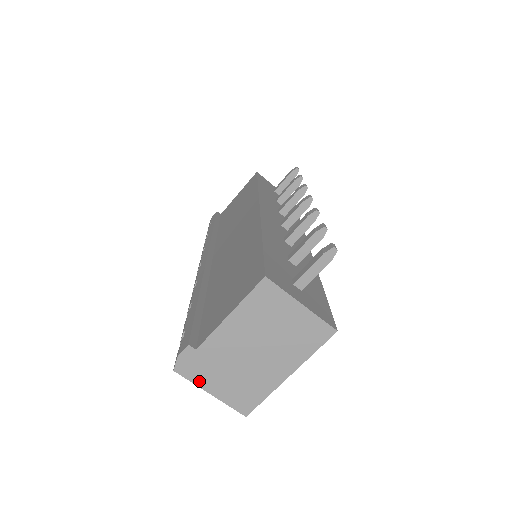
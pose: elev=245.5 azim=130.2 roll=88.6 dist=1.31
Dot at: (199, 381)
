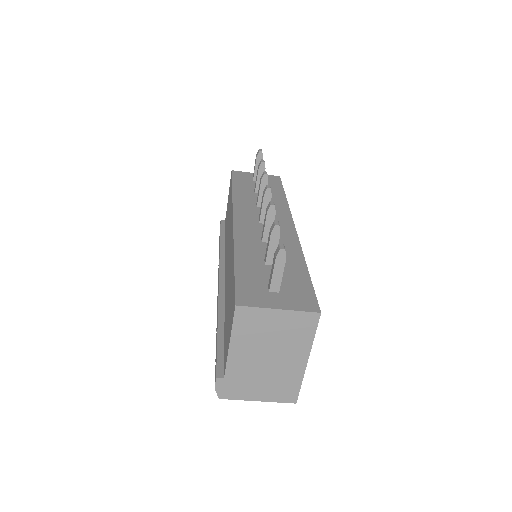
Dot at: (243, 397)
